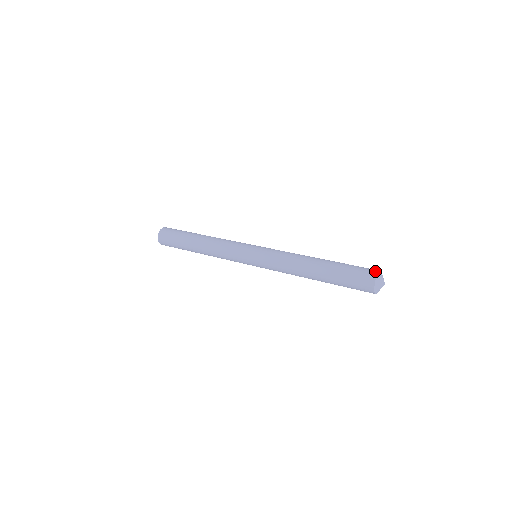
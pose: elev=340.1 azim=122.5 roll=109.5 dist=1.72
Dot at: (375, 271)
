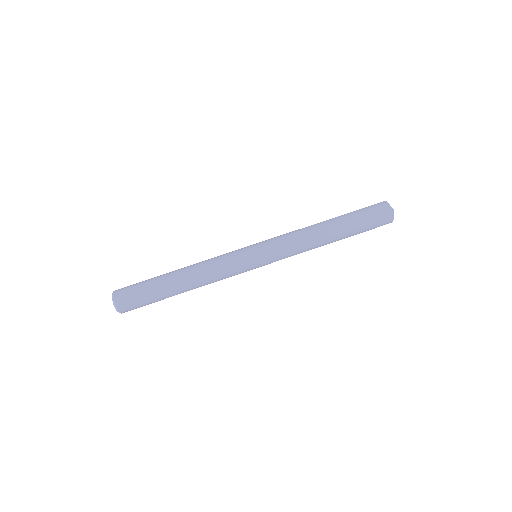
Dot at: (385, 204)
